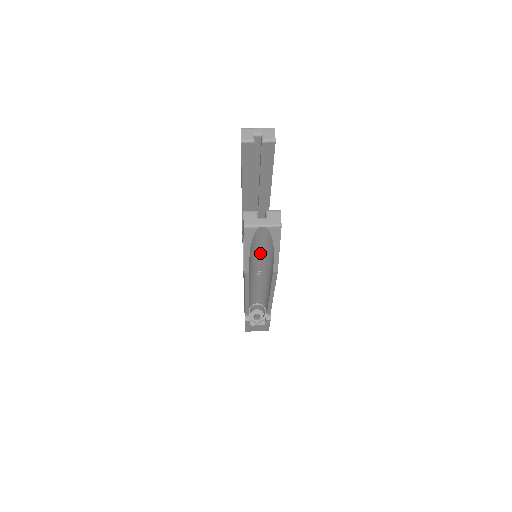
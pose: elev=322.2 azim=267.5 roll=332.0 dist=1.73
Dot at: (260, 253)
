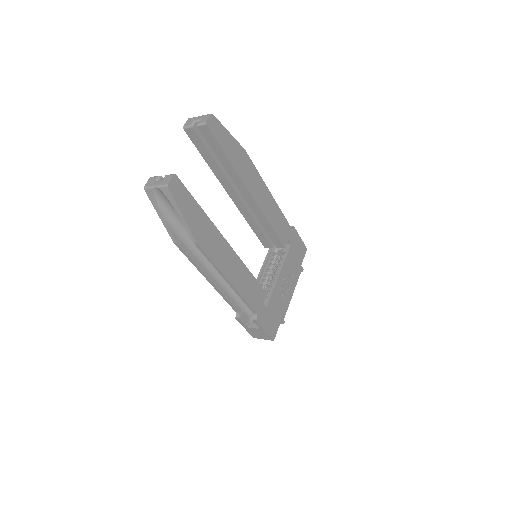
Dot at: occluded
